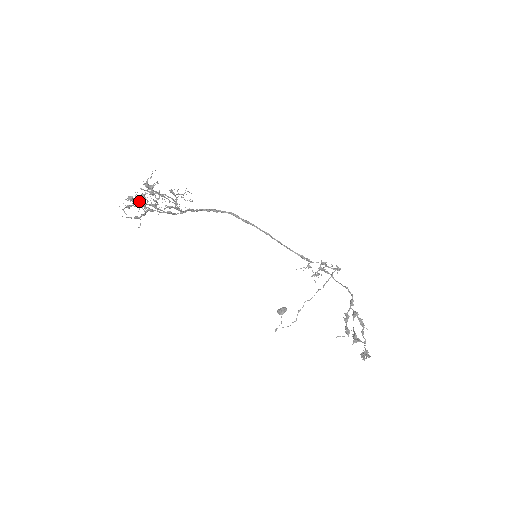
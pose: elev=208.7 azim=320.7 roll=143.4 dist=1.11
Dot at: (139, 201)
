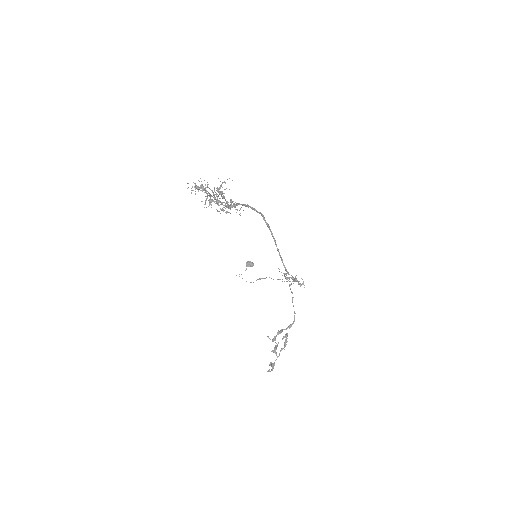
Dot at: (206, 193)
